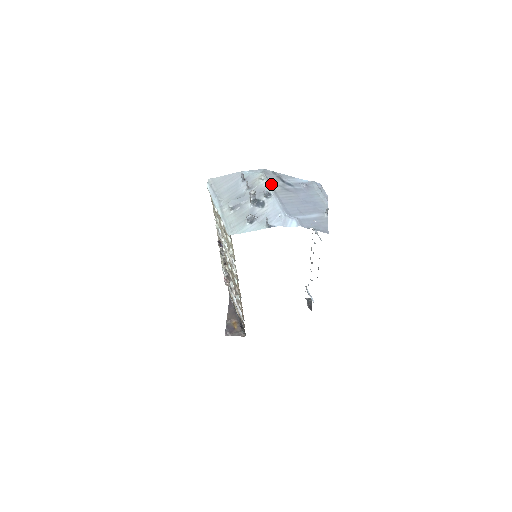
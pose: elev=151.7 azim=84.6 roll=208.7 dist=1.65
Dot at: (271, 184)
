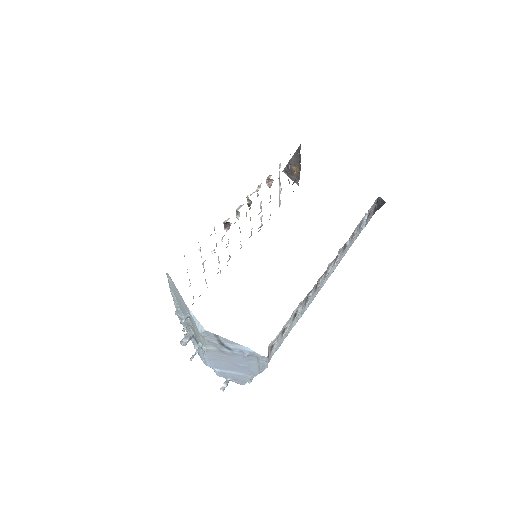
Dot at: (206, 344)
